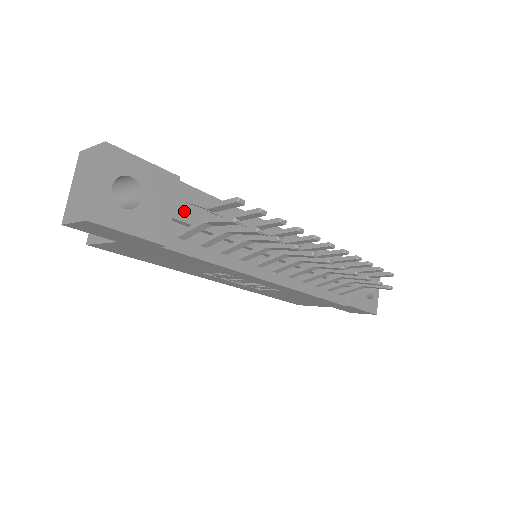
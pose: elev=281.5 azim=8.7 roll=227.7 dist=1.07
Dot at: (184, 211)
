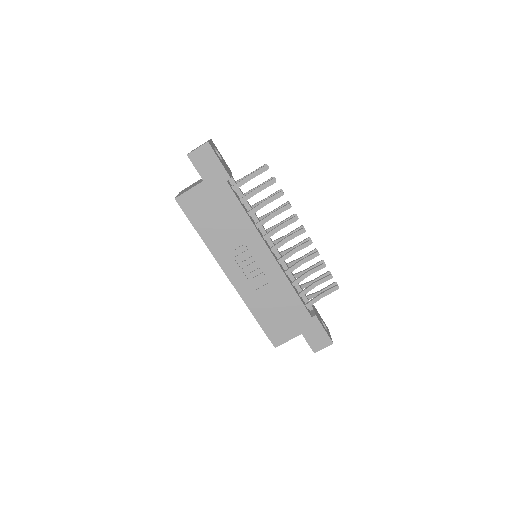
Dot at: (235, 181)
